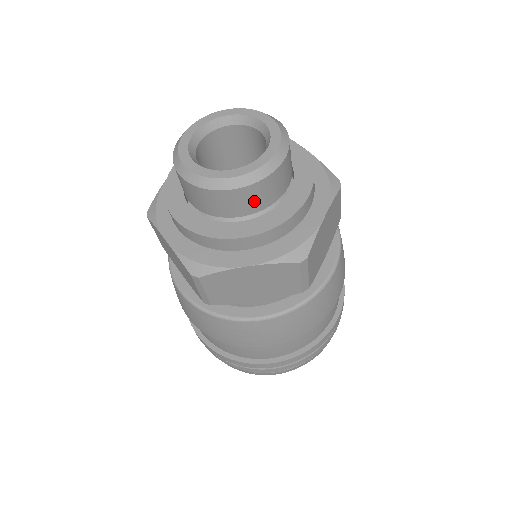
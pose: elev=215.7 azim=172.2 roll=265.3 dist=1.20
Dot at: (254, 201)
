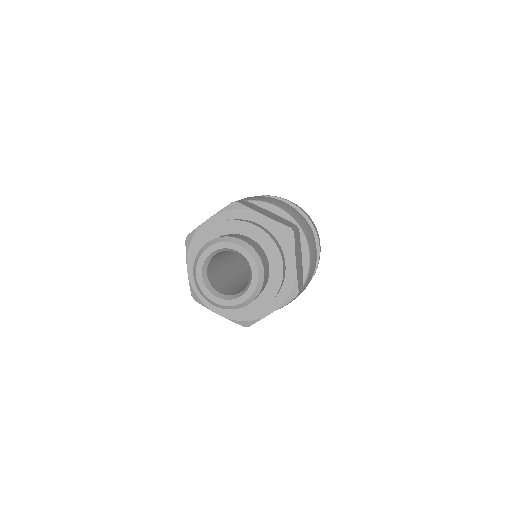
Dot at: occluded
